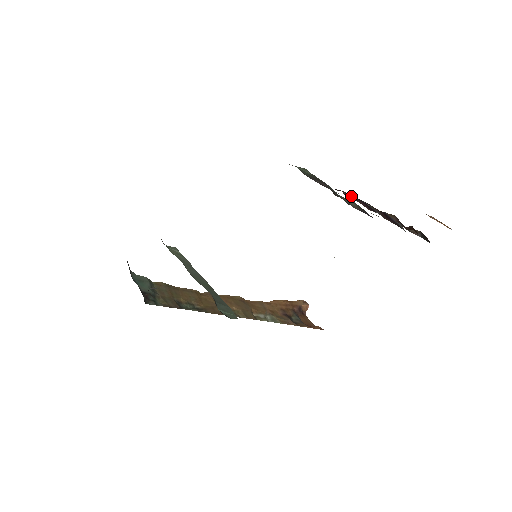
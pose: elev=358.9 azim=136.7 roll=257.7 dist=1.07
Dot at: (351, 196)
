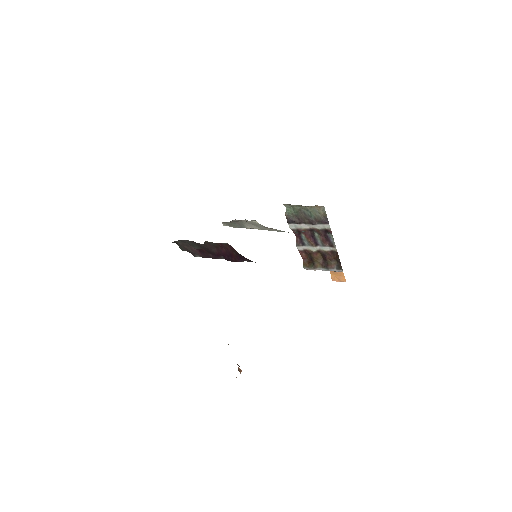
Dot at: (302, 242)
